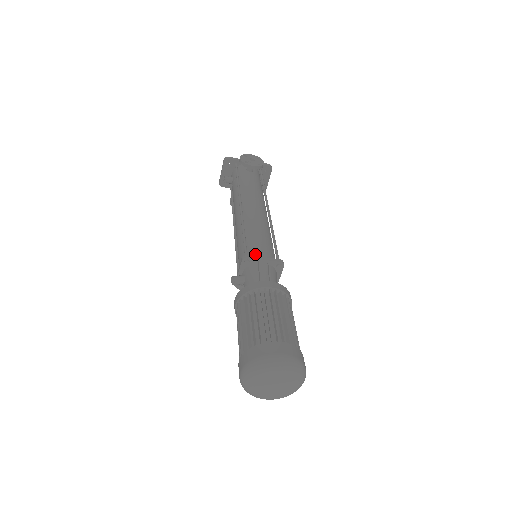
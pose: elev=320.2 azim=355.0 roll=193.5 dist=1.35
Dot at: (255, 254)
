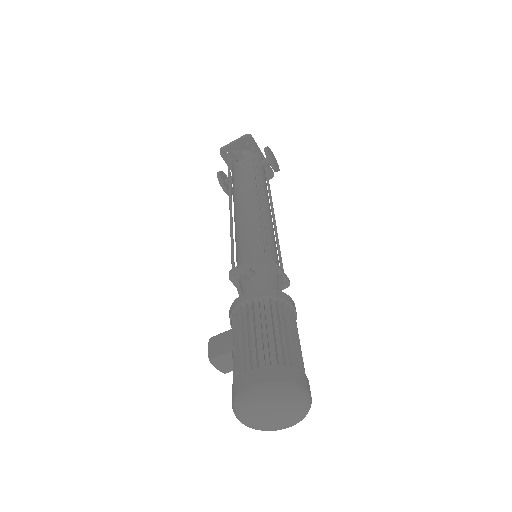
Dot at: occluded
